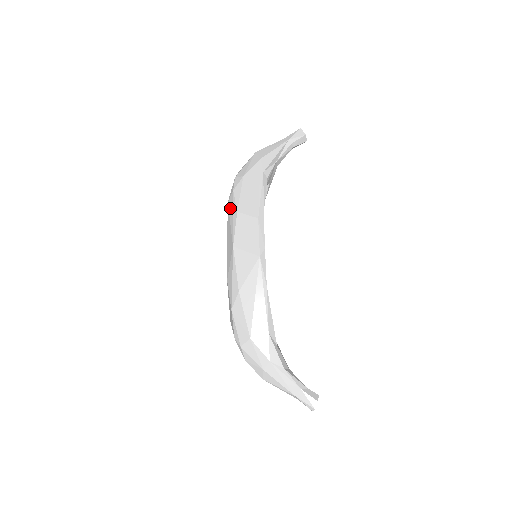
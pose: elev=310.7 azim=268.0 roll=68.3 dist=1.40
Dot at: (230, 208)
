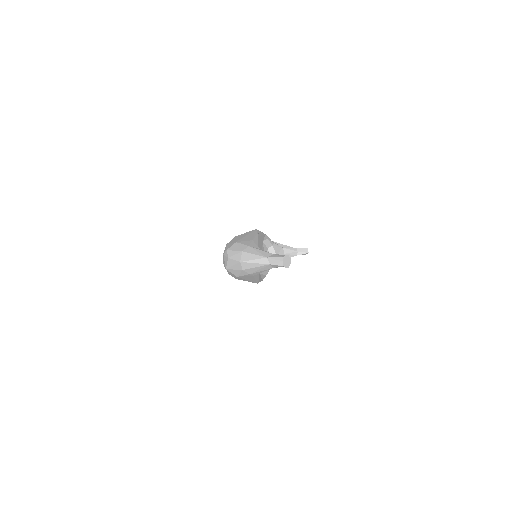
Dot at: occluded
